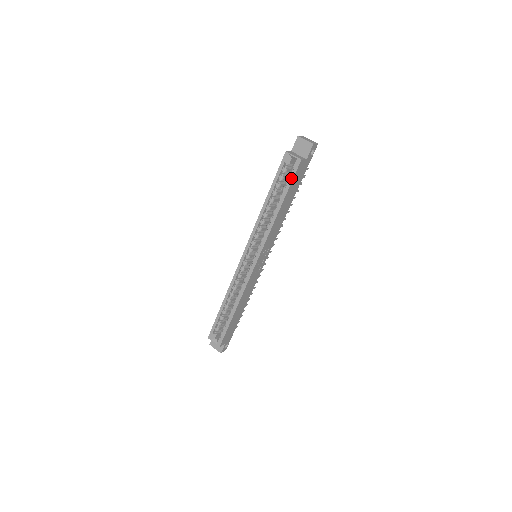
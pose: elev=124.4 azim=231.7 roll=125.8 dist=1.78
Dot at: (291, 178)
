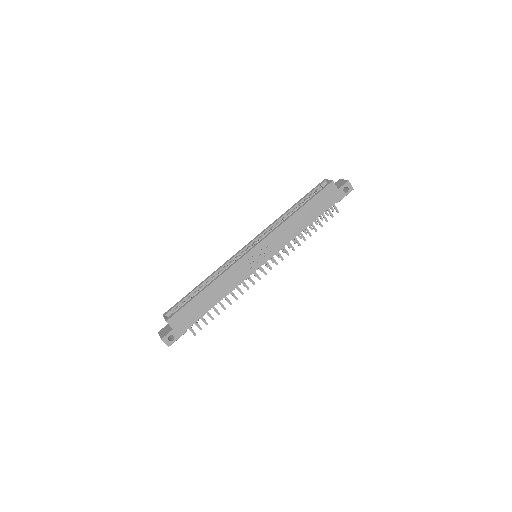
Dot at: (318, 192)
